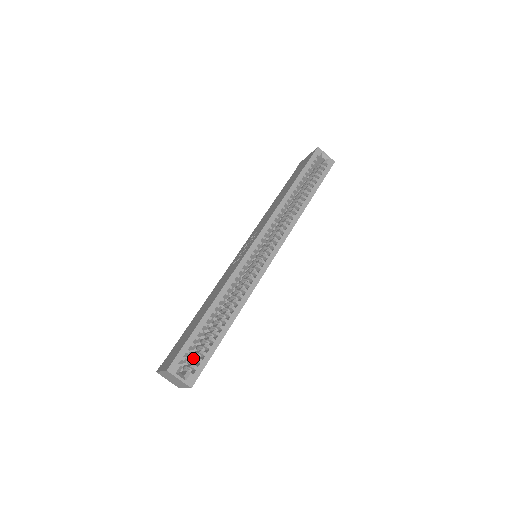
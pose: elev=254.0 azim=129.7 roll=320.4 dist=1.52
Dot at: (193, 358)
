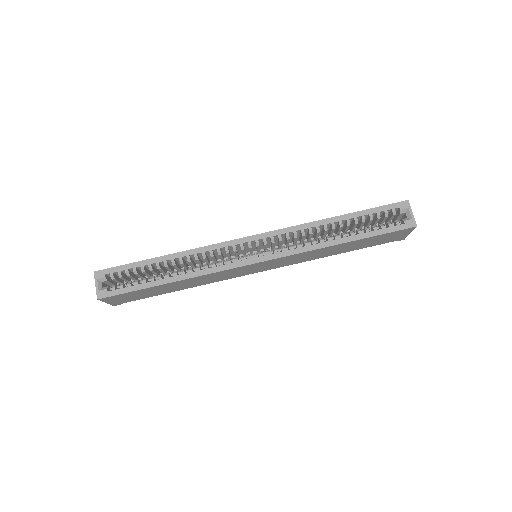
Dot at: (125, 284)
